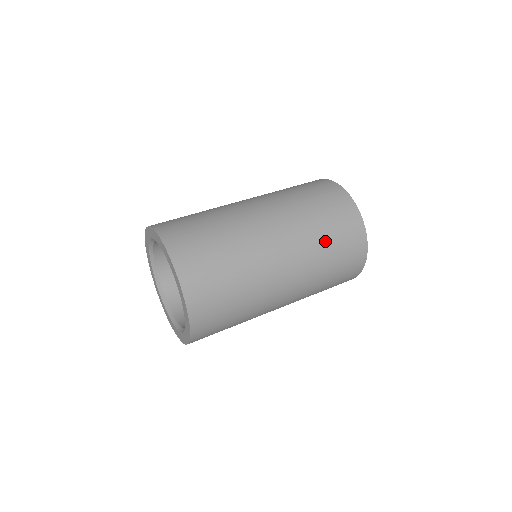
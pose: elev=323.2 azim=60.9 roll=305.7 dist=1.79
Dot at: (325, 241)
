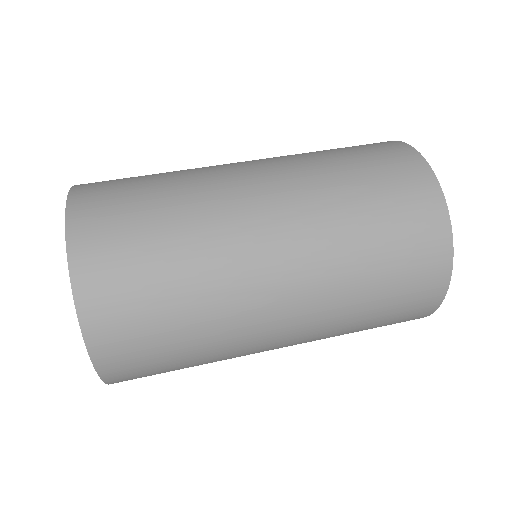
Dot at: (367, 307)
